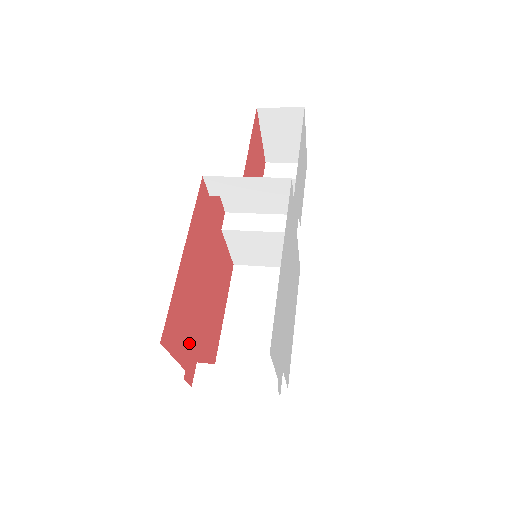
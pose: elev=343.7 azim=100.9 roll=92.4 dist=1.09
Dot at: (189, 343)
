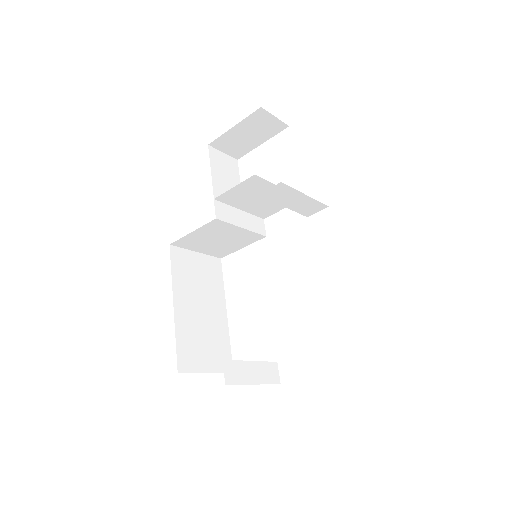
Dot at: occluded
